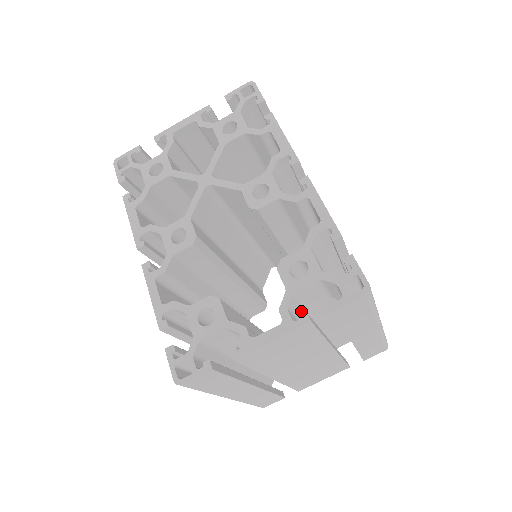
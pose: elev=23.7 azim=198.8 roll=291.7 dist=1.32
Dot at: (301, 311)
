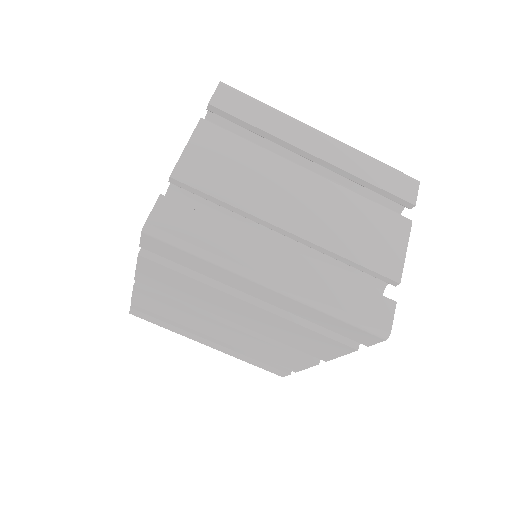
Dot at: occluded
